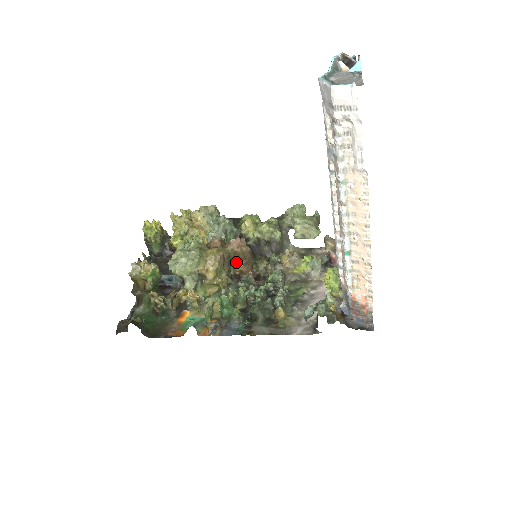
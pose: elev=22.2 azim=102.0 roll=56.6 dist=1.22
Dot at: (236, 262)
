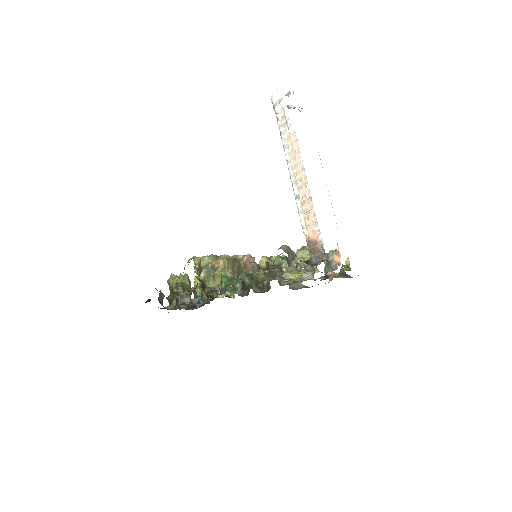
Dot at: occluded
